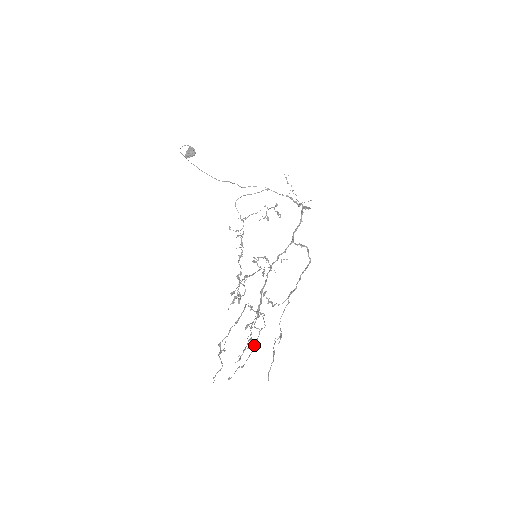
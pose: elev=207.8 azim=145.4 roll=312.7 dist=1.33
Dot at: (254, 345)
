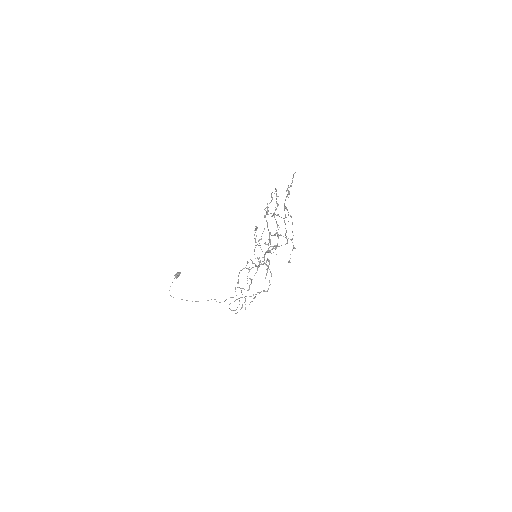
Dot at: occluded
